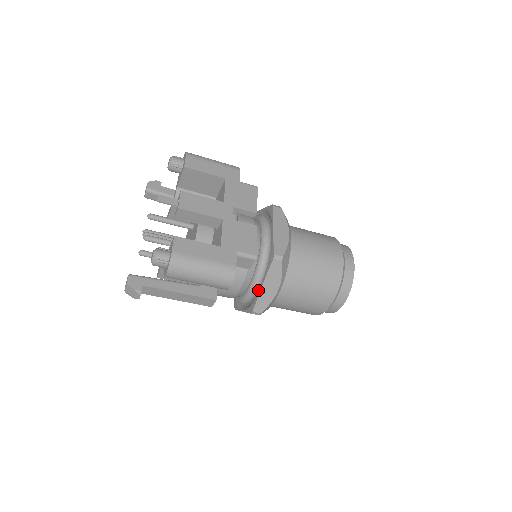
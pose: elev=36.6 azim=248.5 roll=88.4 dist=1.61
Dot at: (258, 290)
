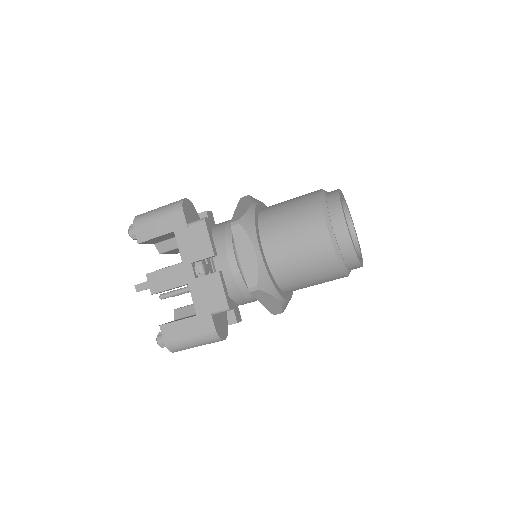
Dot at: occluded
